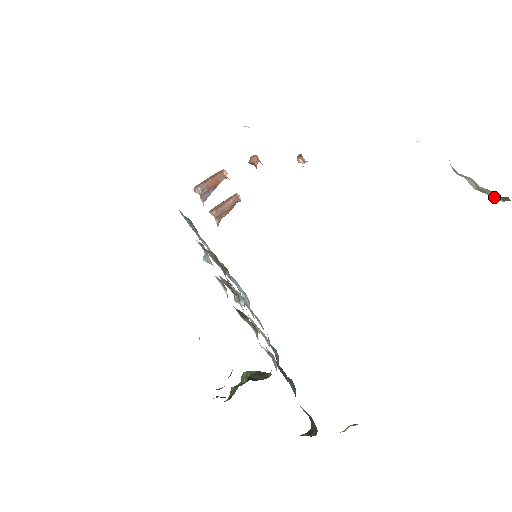
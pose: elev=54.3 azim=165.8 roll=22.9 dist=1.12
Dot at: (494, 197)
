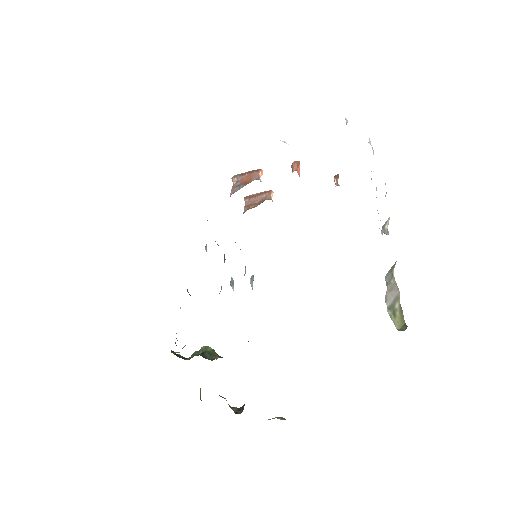
Dot at: (395, 321)
